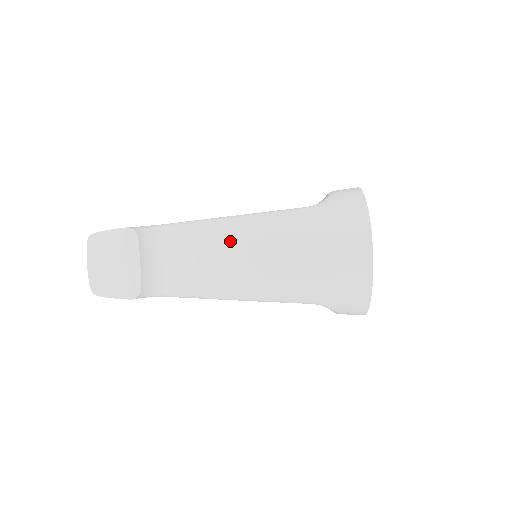
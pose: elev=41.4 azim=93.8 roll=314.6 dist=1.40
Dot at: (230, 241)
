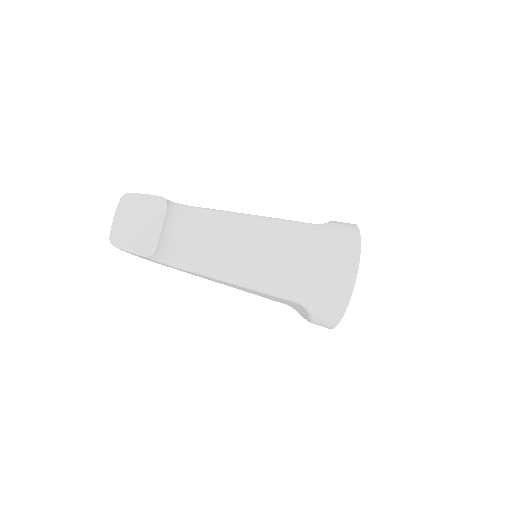
Dot at: (244, 231)
